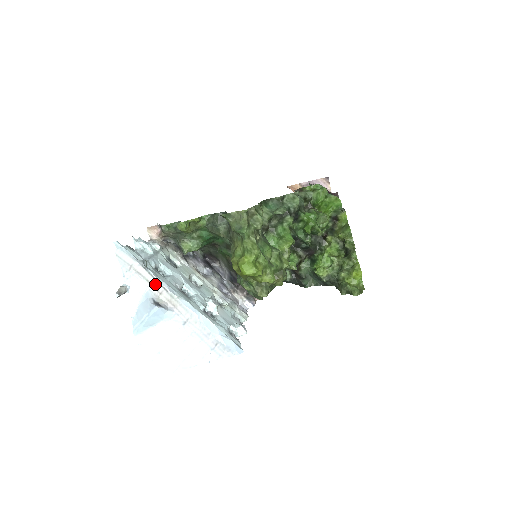
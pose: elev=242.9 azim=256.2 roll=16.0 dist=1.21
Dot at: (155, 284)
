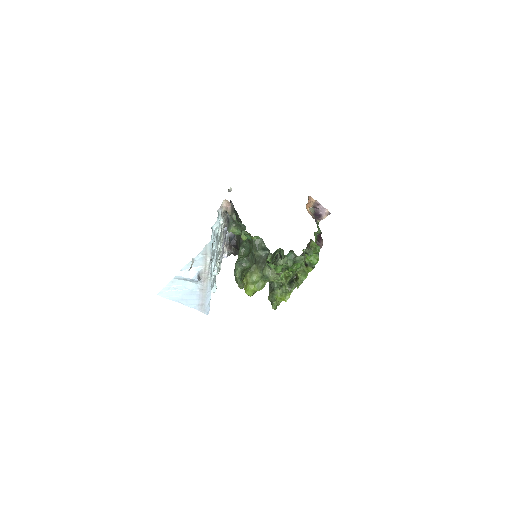
Dot at: (207, 268)
